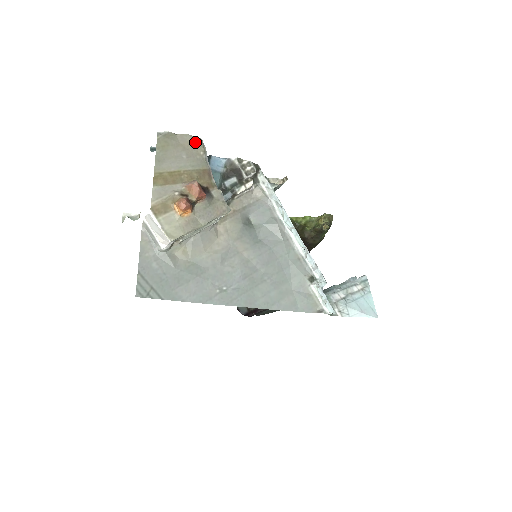
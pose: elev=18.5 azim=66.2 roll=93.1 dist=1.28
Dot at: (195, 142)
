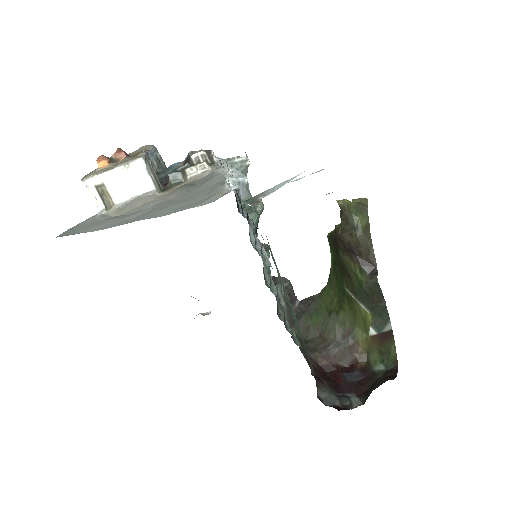
Dot at: (146, 146)
